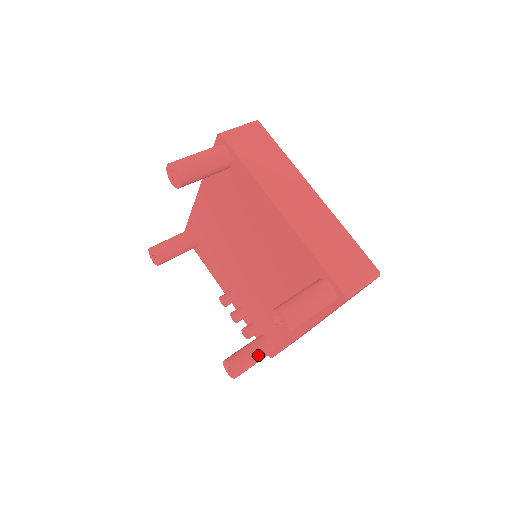
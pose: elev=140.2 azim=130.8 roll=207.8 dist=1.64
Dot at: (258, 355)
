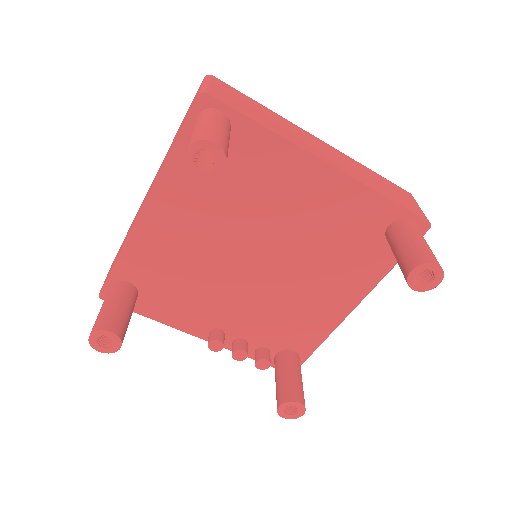
Dot at: (300, 373)
